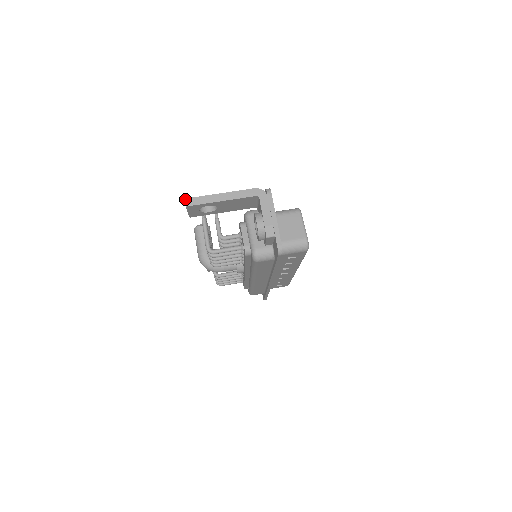
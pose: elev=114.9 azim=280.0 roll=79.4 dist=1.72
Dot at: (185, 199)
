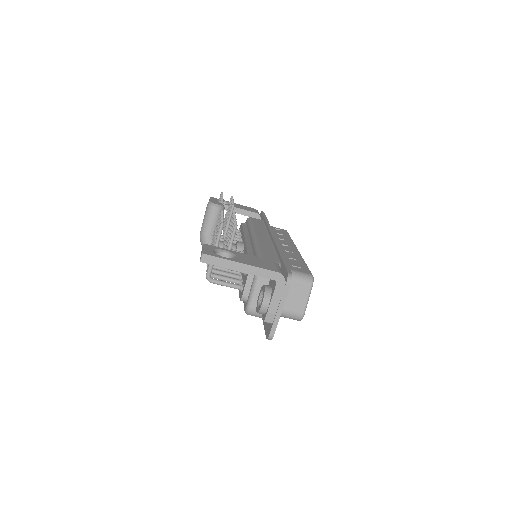
Dot at: (202, 254)
